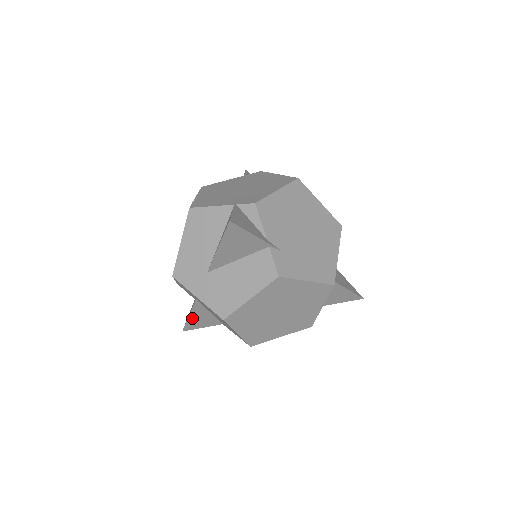
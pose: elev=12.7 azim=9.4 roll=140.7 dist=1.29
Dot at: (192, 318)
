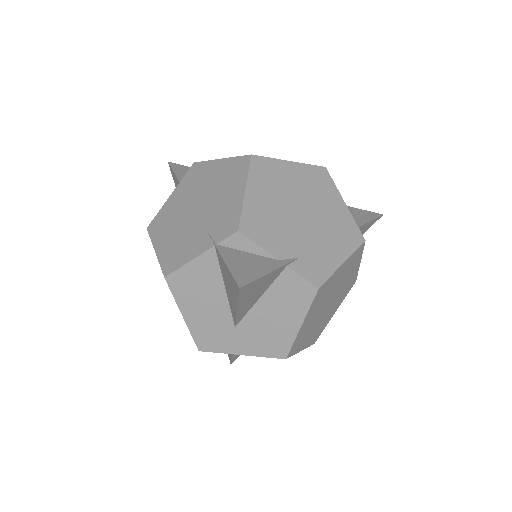
Dot at: occluded
